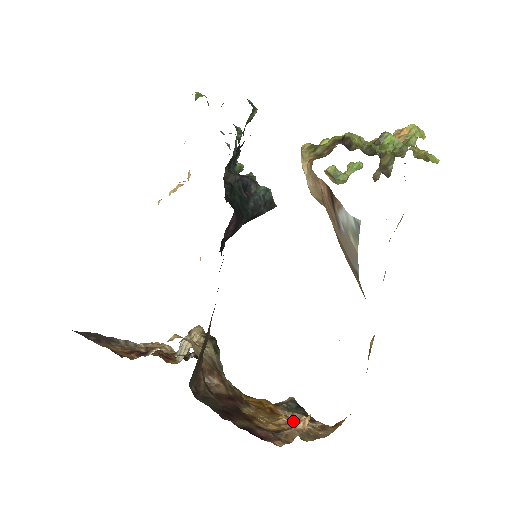
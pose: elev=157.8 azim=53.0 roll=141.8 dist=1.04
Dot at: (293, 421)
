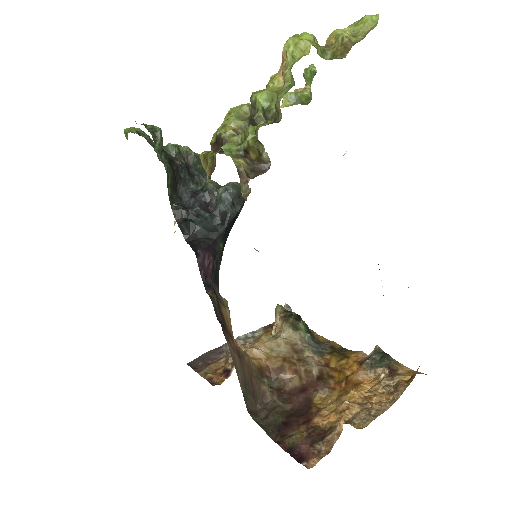
Dot at: (369, 386)
